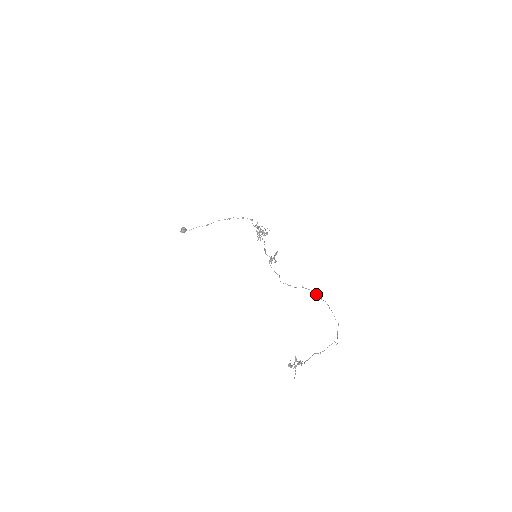
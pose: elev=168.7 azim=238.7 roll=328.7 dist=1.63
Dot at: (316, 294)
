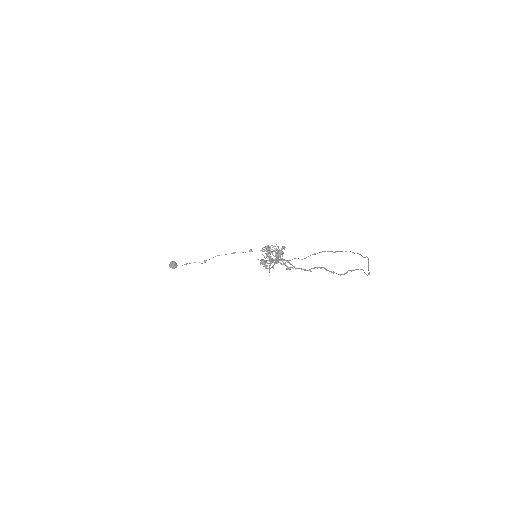
Dot at: occluded
